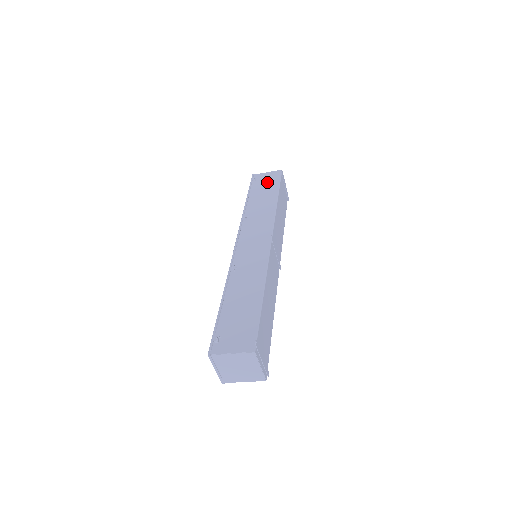
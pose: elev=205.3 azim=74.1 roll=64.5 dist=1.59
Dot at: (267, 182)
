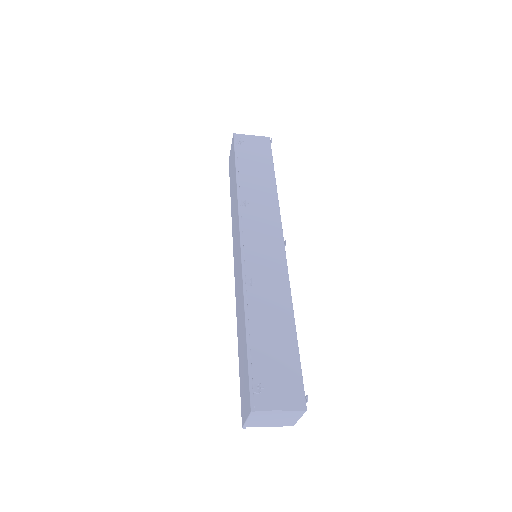
Dot at: (256, 152)
